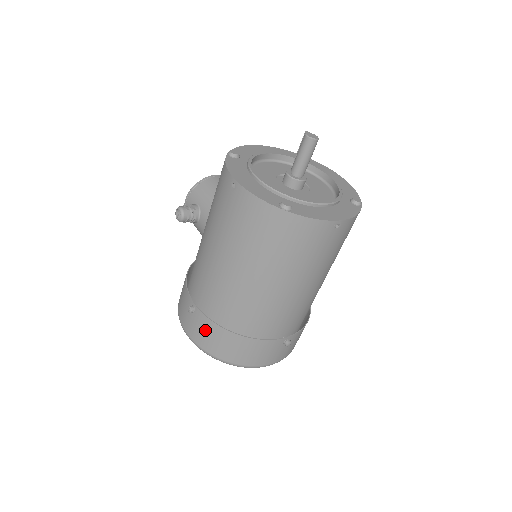
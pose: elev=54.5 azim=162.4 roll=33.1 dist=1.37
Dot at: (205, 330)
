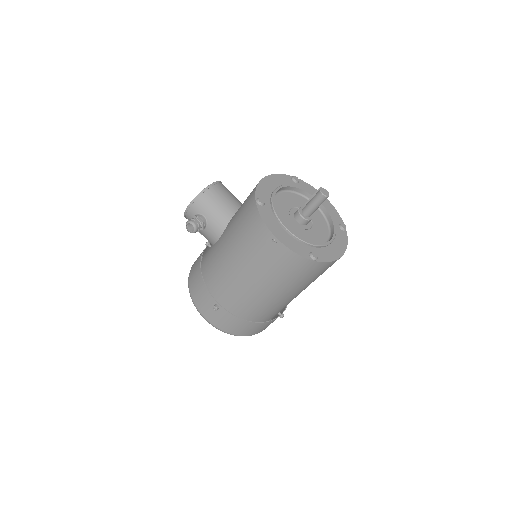
Dot at: (228, 321)
